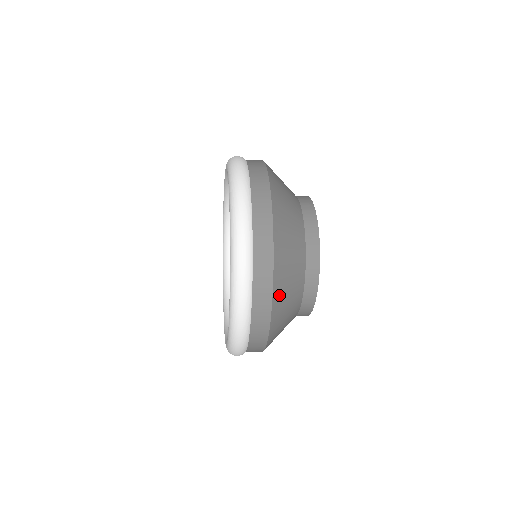
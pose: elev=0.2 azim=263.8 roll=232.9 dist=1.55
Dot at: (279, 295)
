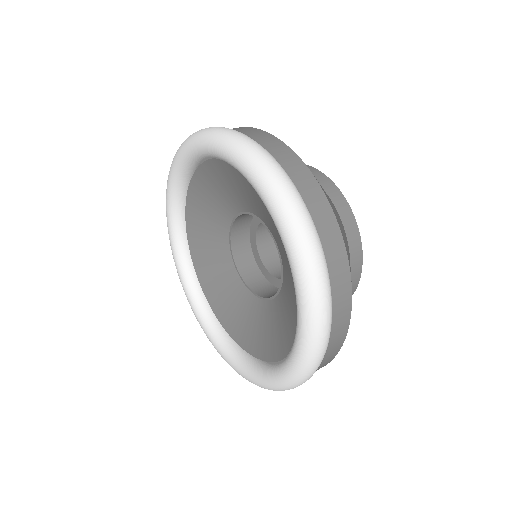
Dot at: occluded
